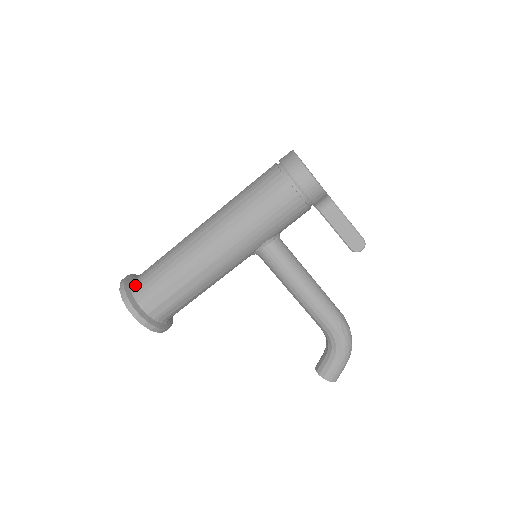
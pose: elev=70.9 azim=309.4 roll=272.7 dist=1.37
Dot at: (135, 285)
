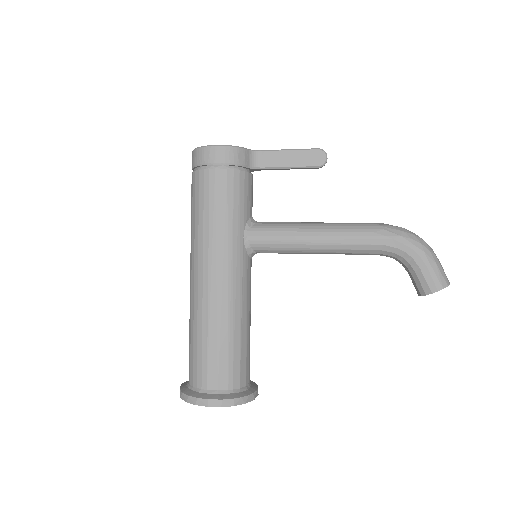
Dot at: (189, 381)
